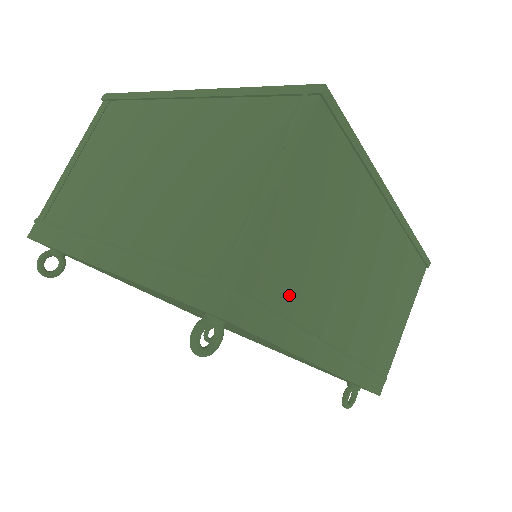
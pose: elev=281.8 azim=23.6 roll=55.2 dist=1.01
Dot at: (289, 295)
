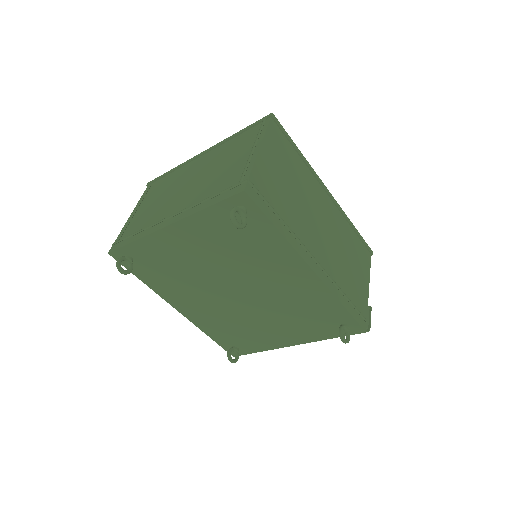
Dot at: (278, 205)
